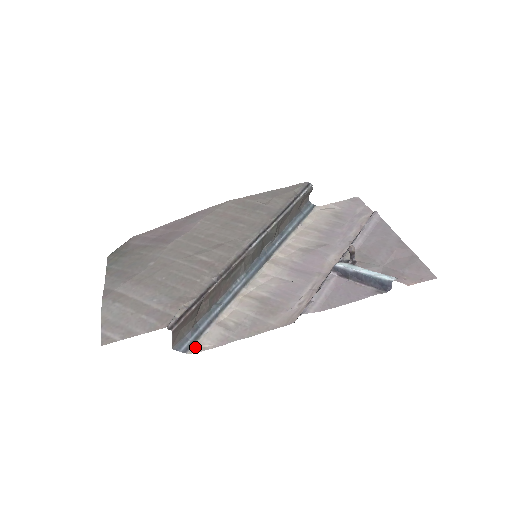
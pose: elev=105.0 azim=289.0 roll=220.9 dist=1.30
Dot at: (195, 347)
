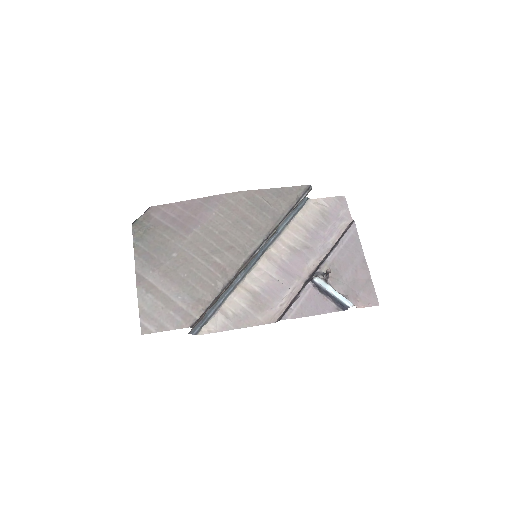
Dot at: (203, 329)
